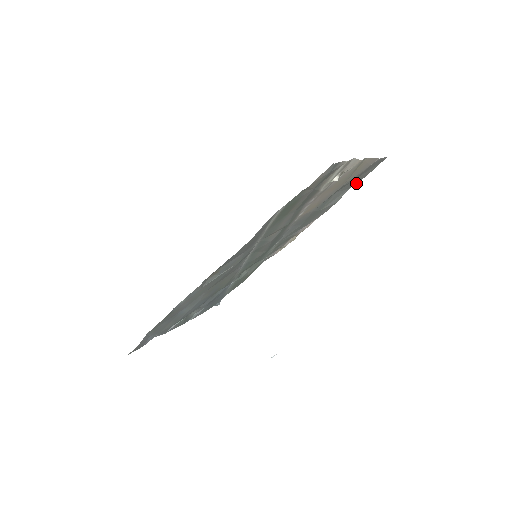
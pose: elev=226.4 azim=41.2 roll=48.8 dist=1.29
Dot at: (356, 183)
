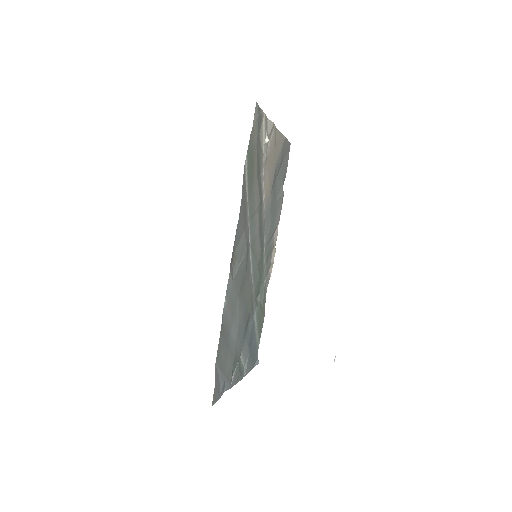
Dot at: (285, 175)
